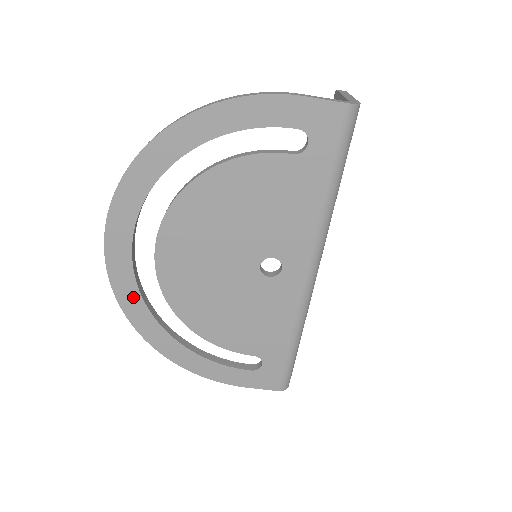
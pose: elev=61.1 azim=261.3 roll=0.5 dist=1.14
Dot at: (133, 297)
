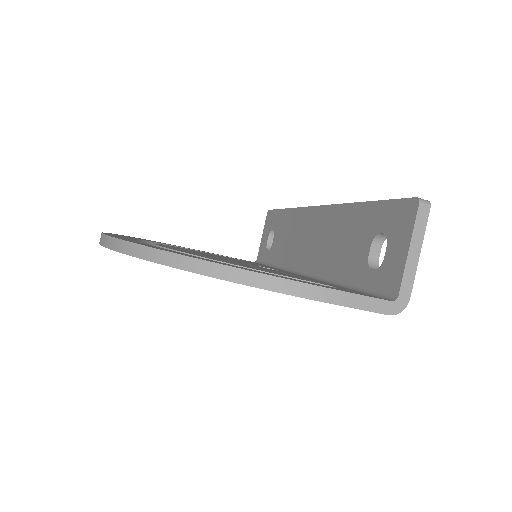
Dot at: occluded
